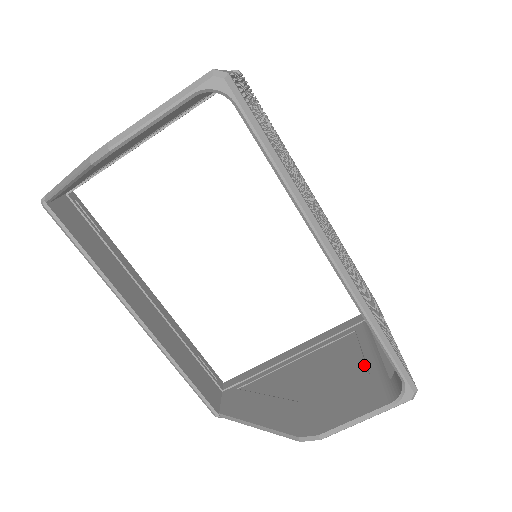
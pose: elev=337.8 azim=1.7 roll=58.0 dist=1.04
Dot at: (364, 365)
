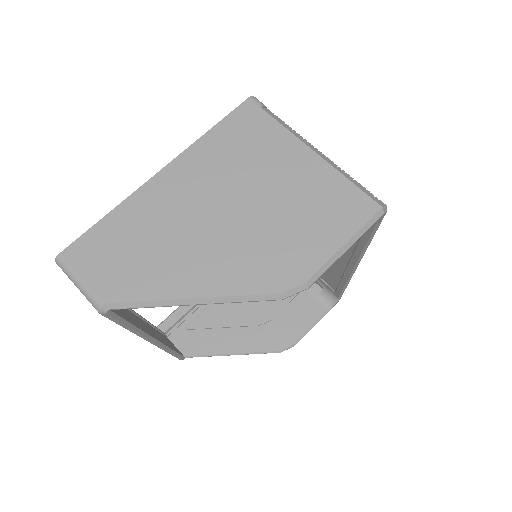
Dot at: occluded
